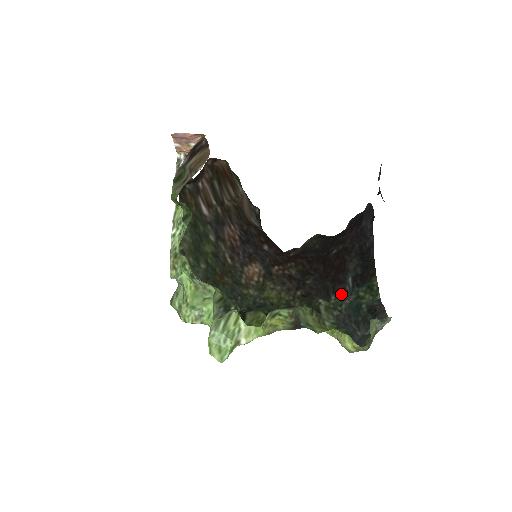
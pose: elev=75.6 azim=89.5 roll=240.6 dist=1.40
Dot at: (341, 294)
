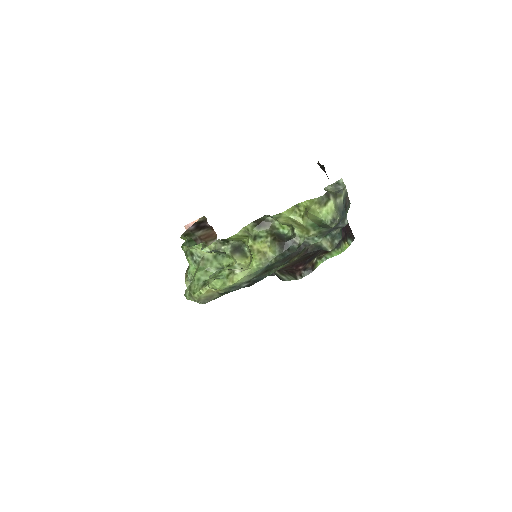
Dot at: occluded
